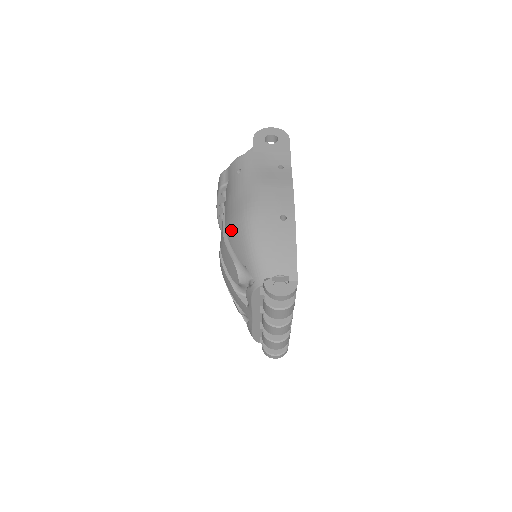
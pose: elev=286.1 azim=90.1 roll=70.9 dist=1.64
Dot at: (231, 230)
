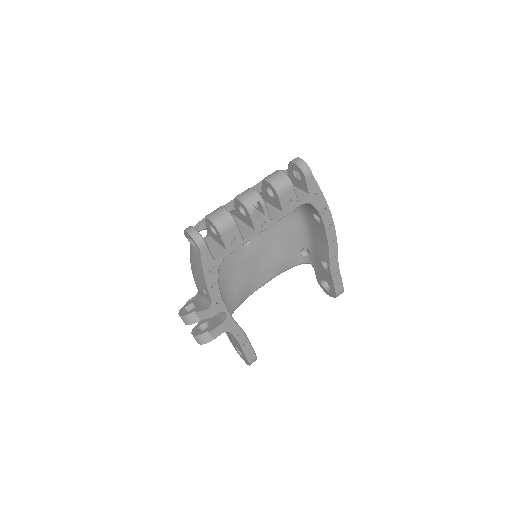
Dot at: occluded
